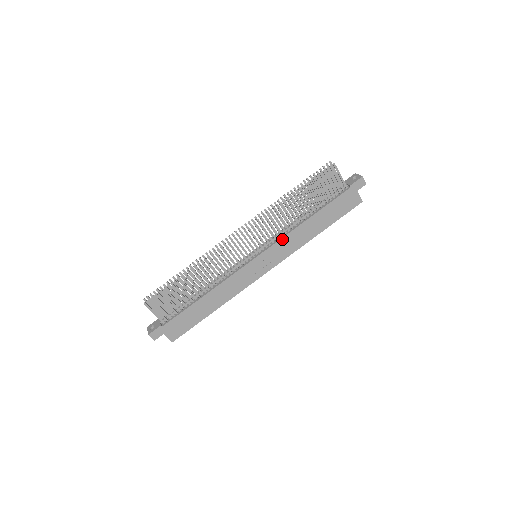
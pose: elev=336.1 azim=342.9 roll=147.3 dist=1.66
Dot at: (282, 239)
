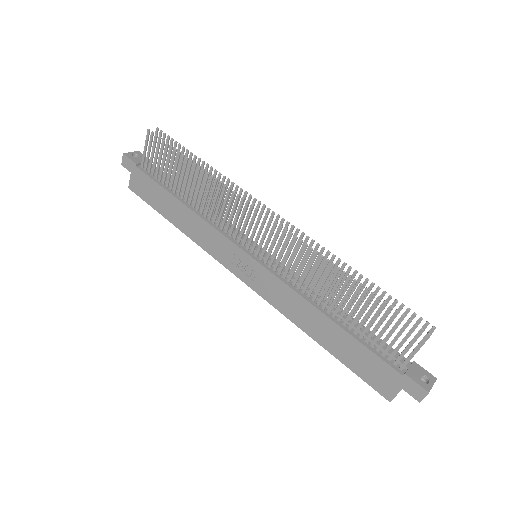
Dot at: (286, 285)
